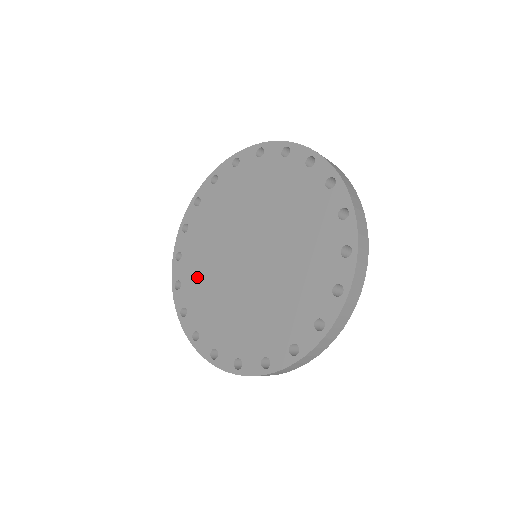
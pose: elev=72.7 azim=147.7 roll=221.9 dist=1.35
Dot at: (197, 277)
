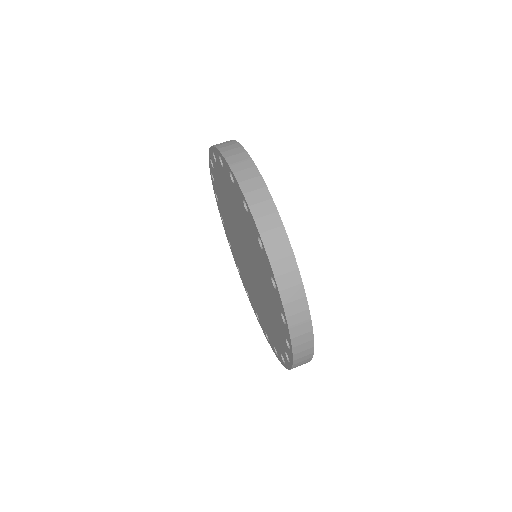
Dot at: (261, 316)
